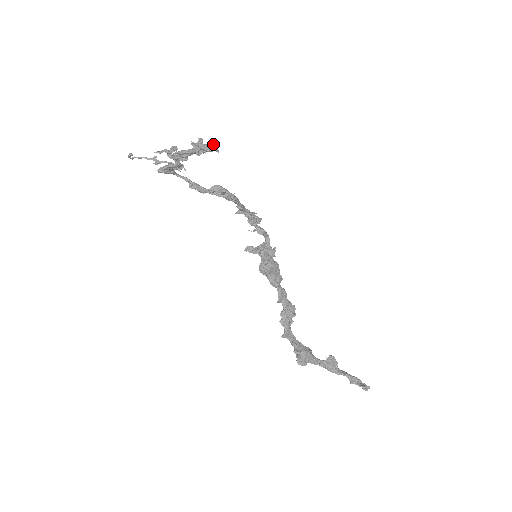
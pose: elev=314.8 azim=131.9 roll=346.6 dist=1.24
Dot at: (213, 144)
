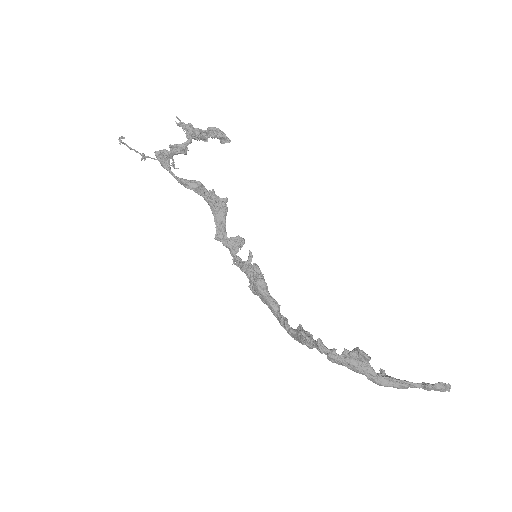
Dot at: (221, 141)
